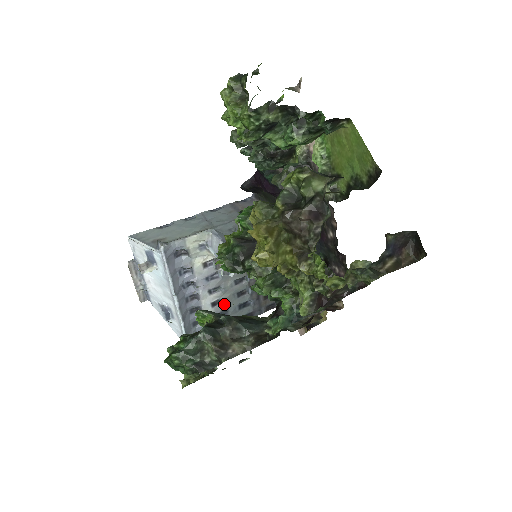
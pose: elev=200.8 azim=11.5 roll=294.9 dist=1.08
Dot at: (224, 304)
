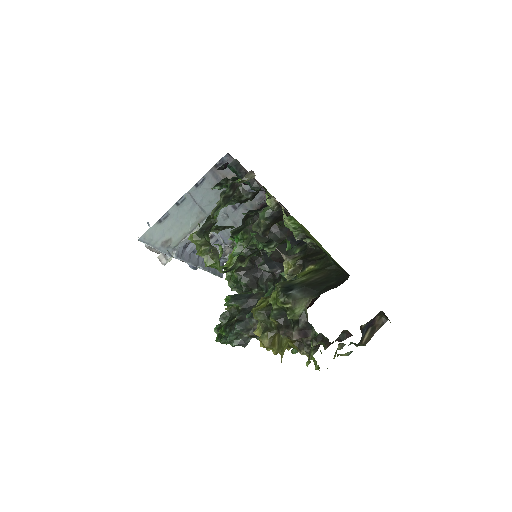
Dot at: occluded
